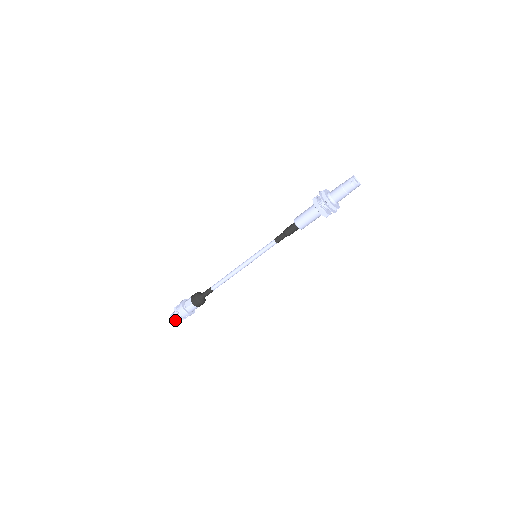
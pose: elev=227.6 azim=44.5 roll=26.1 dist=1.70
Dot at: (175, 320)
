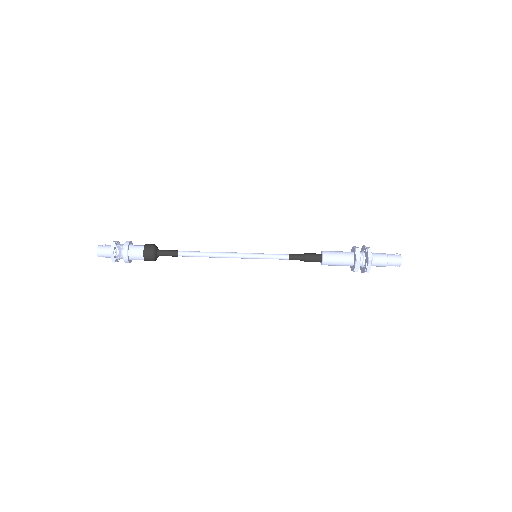
Dot at: (100, 250)
